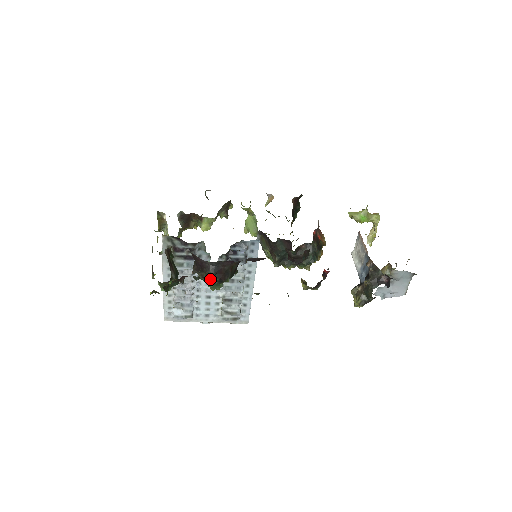
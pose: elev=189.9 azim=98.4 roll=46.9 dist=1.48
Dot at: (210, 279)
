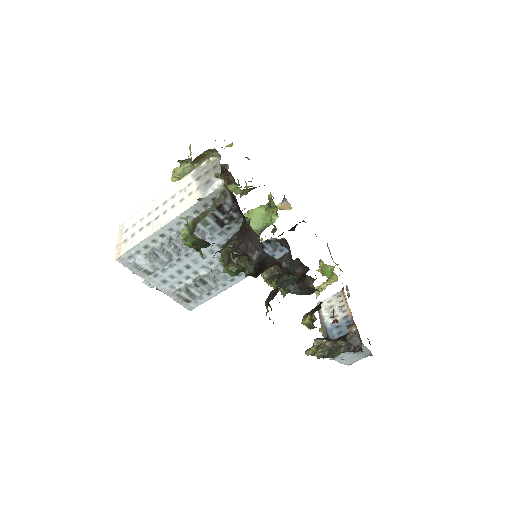
Dot at: (244, 265)
